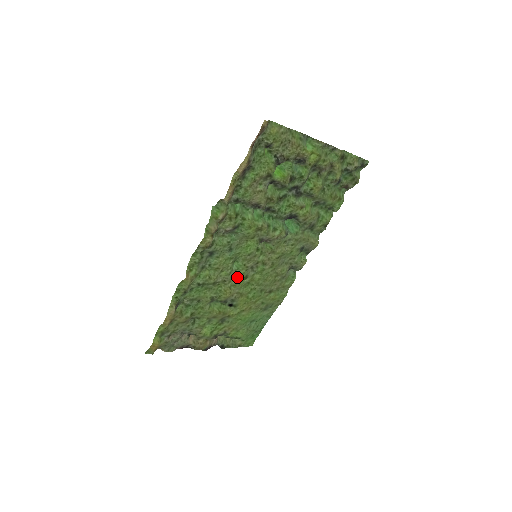
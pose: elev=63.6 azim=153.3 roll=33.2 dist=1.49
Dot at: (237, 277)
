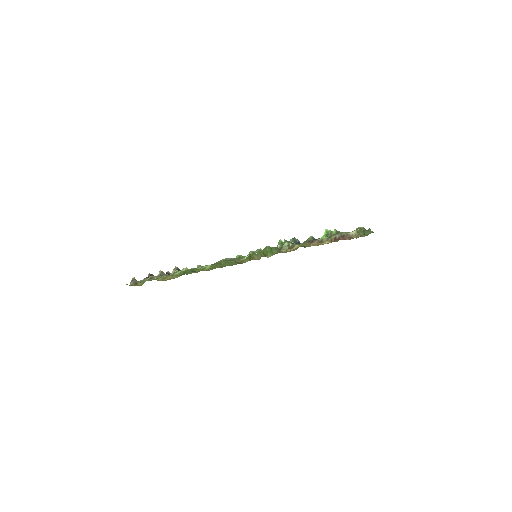
Dot at: occluded
